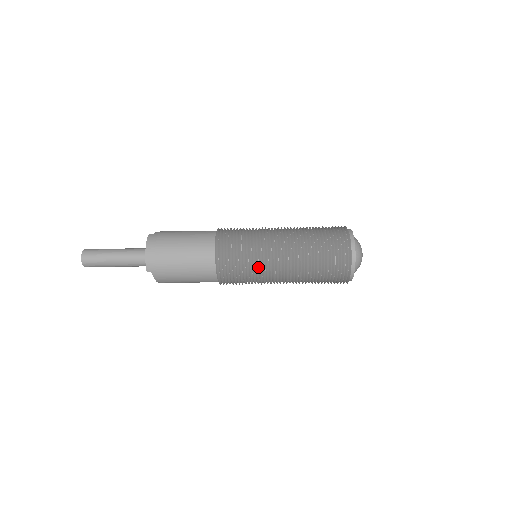
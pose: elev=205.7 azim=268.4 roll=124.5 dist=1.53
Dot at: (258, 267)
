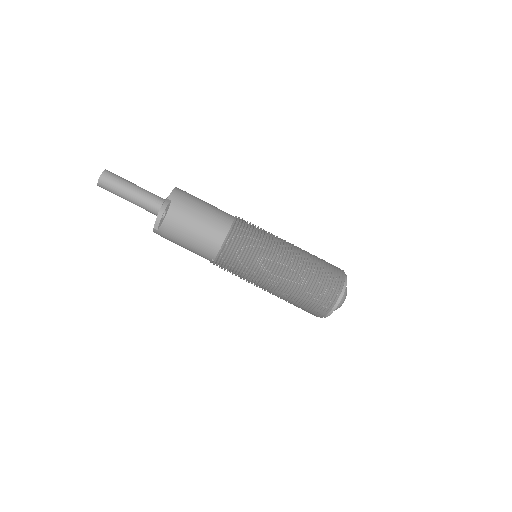
Dot at: (267, 245)
